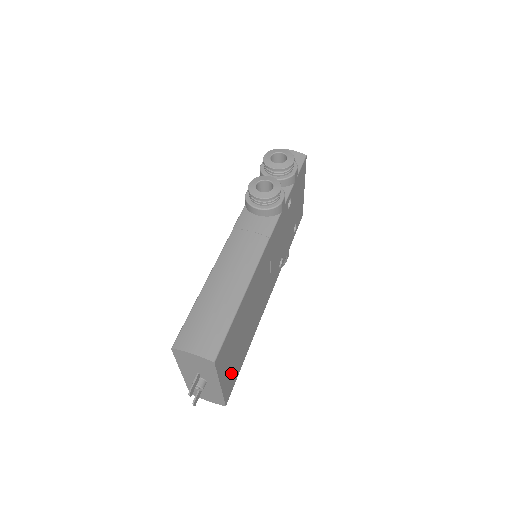
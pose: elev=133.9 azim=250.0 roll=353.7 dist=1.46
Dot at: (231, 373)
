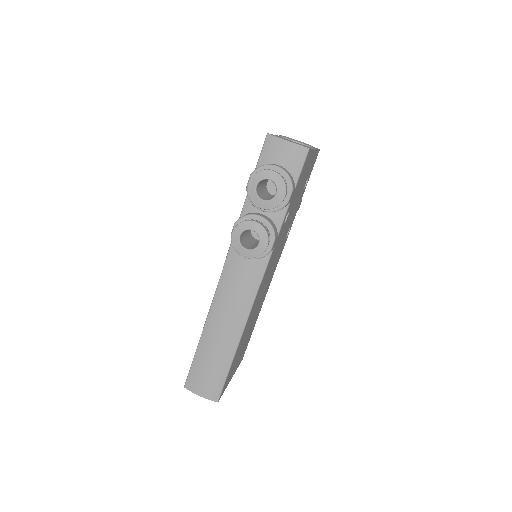
Dot at: (241, 355)
